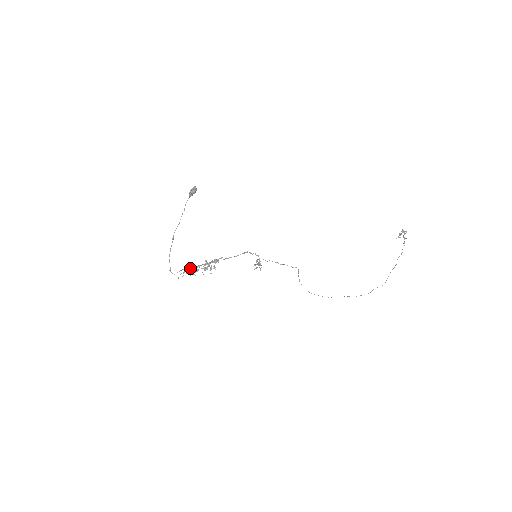
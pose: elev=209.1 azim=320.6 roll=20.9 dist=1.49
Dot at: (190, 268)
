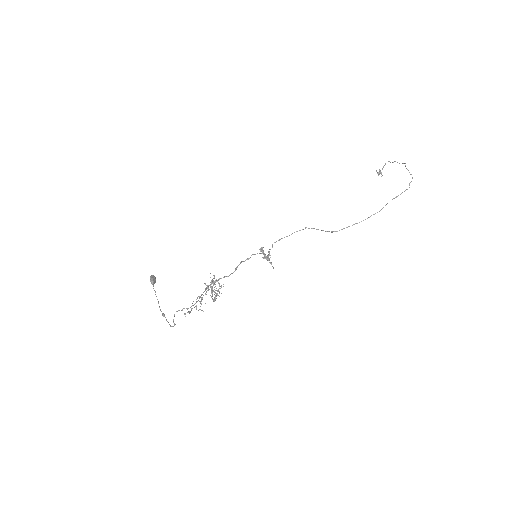
Dot at: (193, 305)
